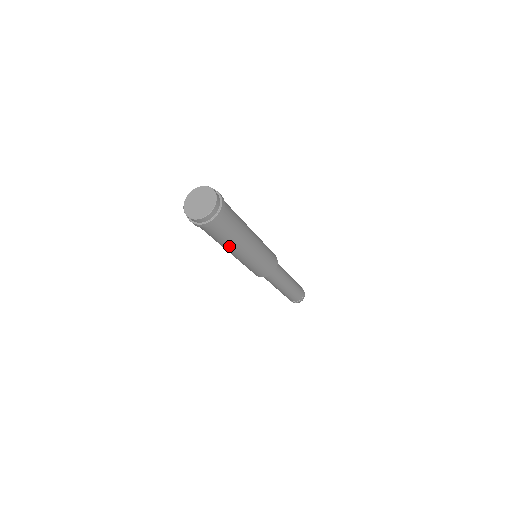
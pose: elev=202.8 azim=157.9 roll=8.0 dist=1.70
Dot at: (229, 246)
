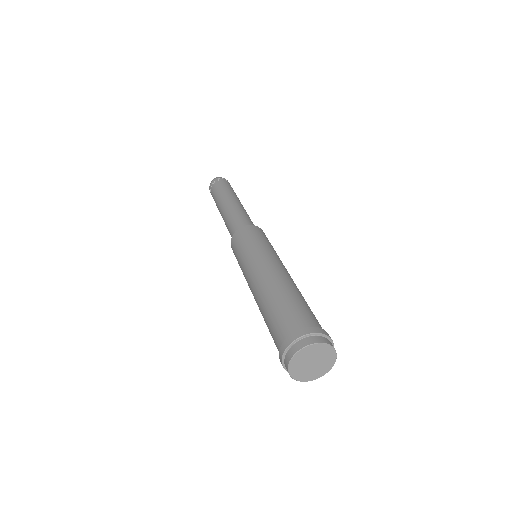
Dot at: occluded
